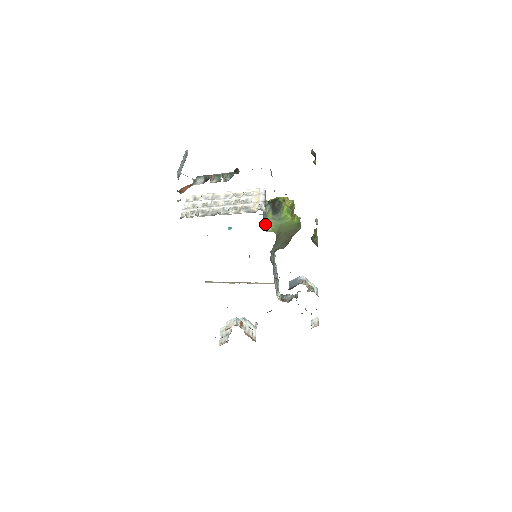
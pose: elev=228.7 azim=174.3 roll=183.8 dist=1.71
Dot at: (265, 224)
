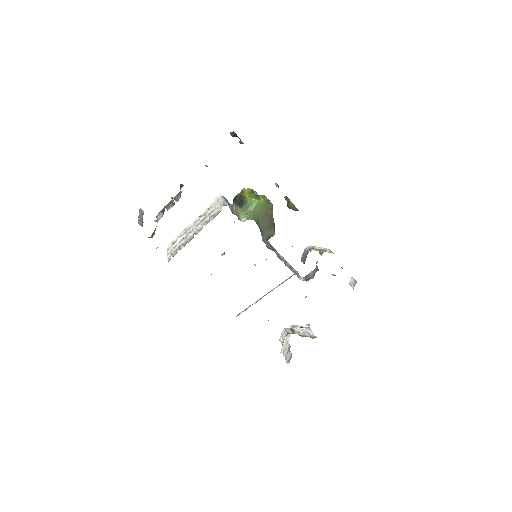
Dot at: (239, 219)
